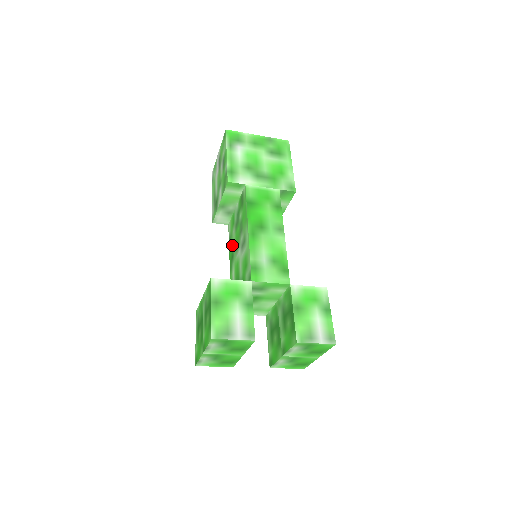
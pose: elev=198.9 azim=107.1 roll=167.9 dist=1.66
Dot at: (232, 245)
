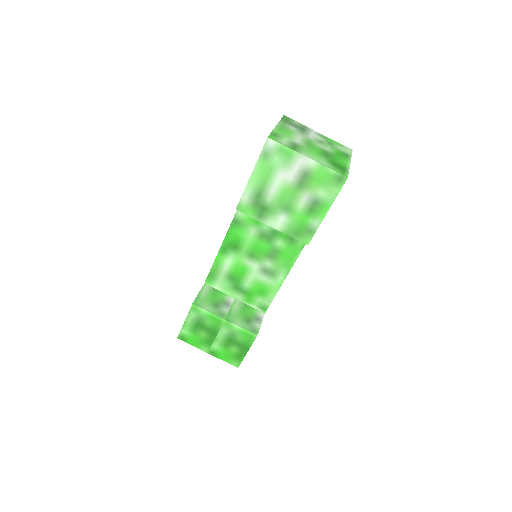
Dot at: (241, 238)
